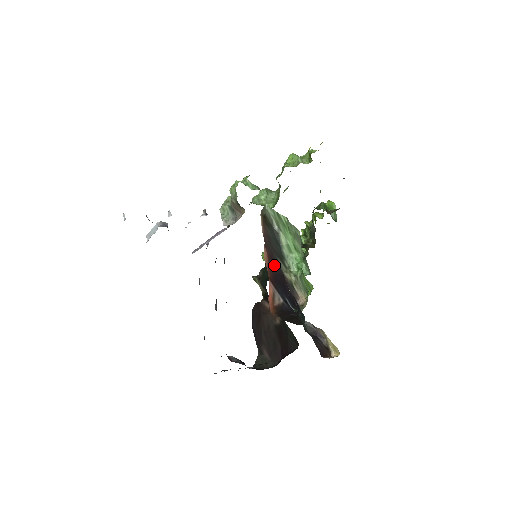
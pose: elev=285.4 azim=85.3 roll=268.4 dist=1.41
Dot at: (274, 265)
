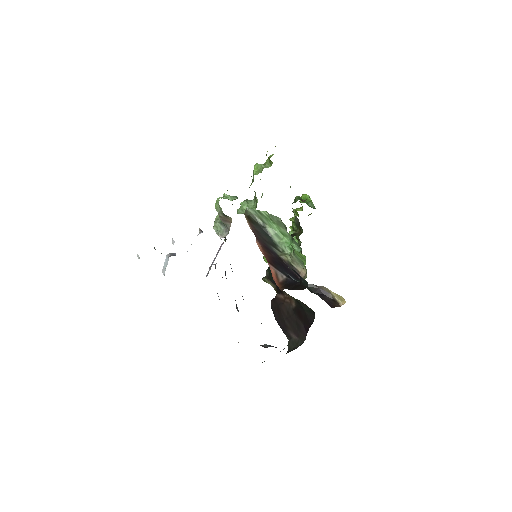
Dot at: (269, 252)
